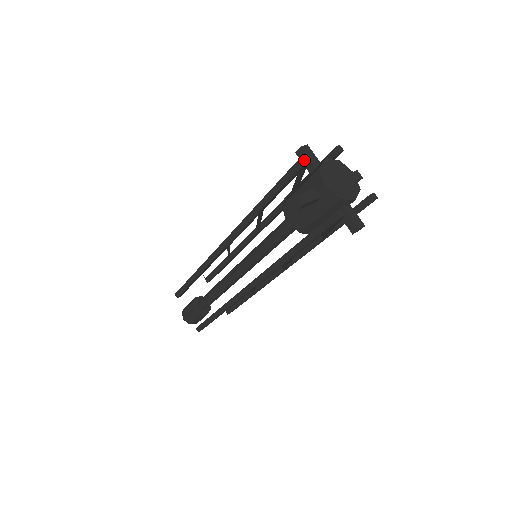
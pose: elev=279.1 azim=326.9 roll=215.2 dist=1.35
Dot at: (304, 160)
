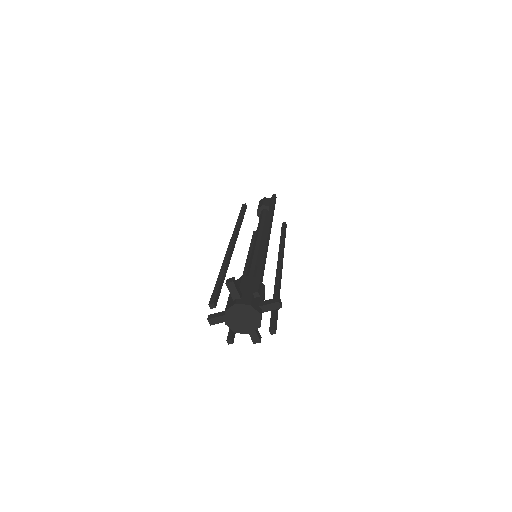
Dot at: (213, 305)
